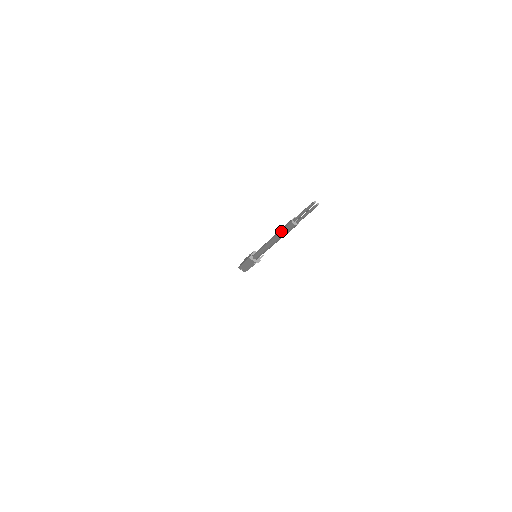
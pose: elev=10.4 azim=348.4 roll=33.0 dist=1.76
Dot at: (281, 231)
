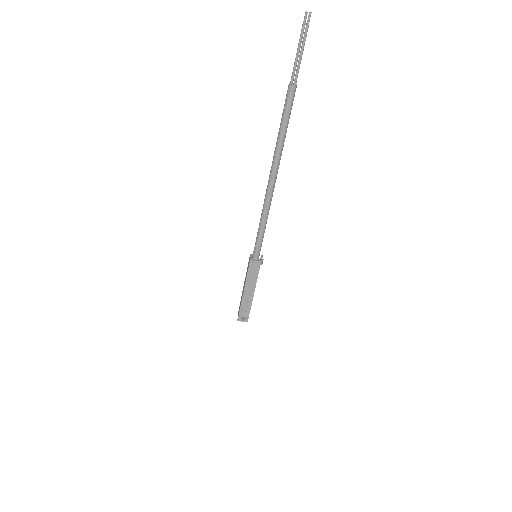
Dot at: (281, 125)
